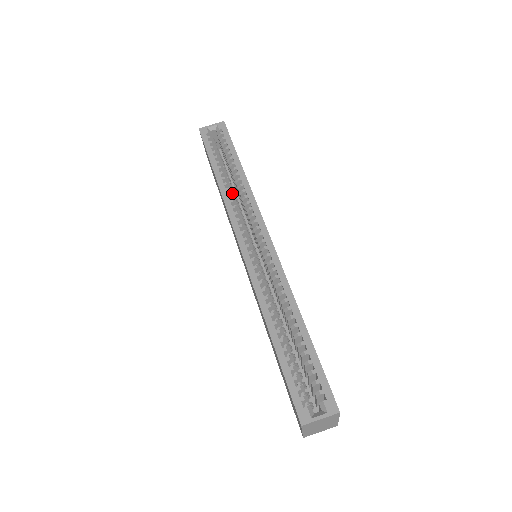
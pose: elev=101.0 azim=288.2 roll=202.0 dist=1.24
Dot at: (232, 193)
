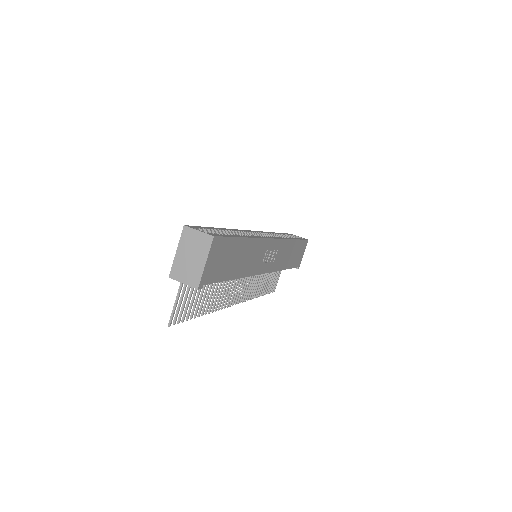
Dot at: occluded
